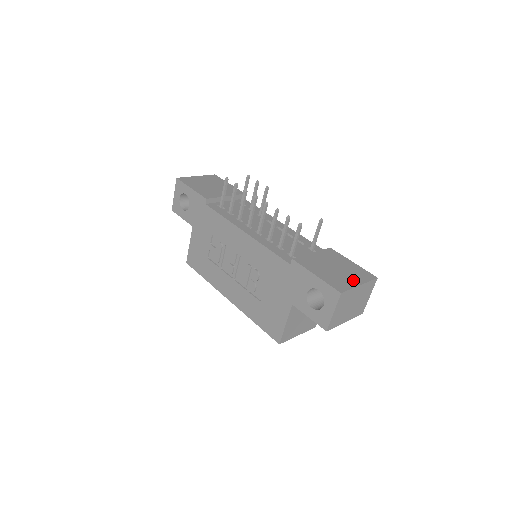
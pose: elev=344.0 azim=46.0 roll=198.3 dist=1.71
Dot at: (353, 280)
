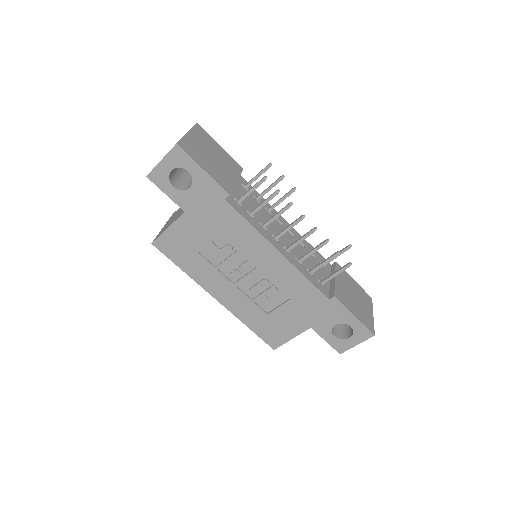
Dot at: (368, 311)
